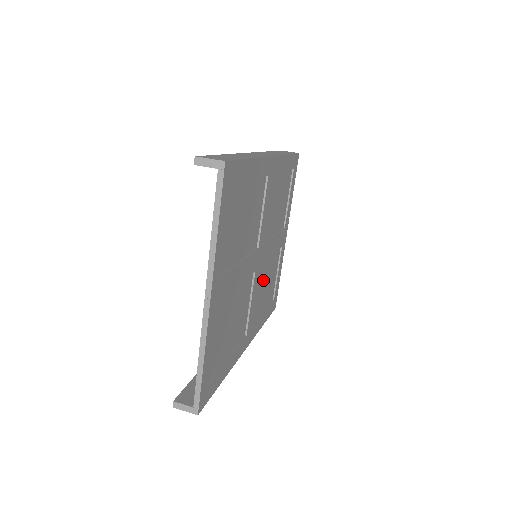
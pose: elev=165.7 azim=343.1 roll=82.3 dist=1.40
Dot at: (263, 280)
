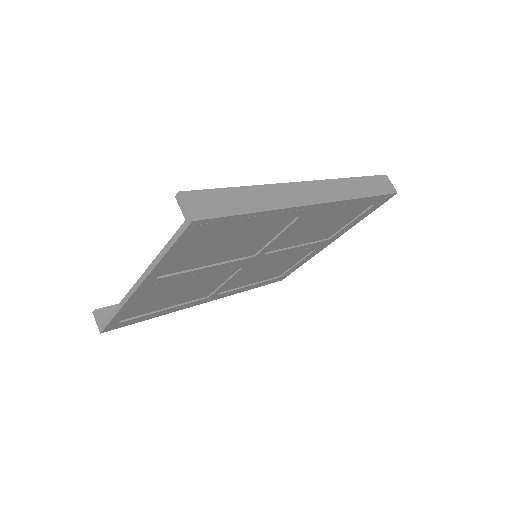
Dot at: (263, 268)
